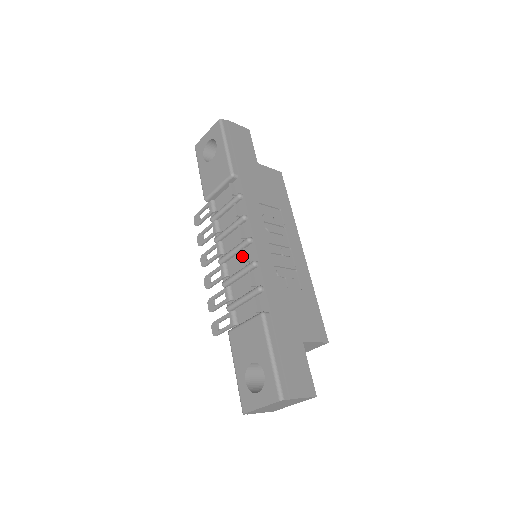
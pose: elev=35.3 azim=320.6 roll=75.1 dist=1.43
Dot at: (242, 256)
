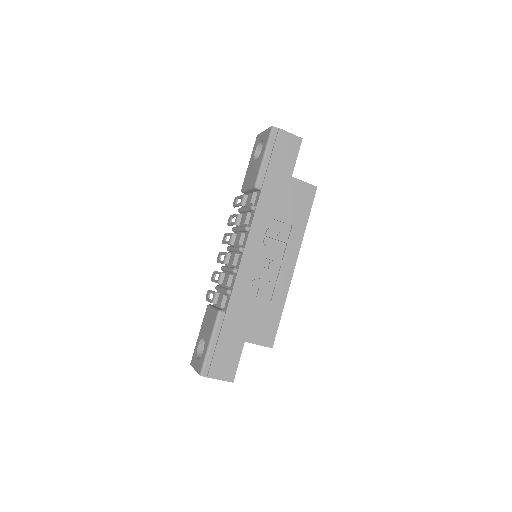
Dot at: occluded
